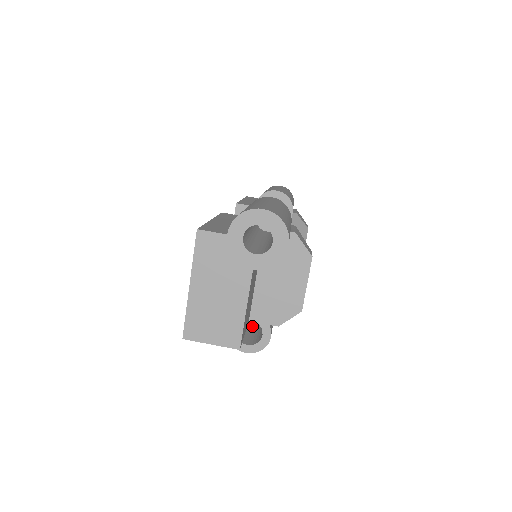
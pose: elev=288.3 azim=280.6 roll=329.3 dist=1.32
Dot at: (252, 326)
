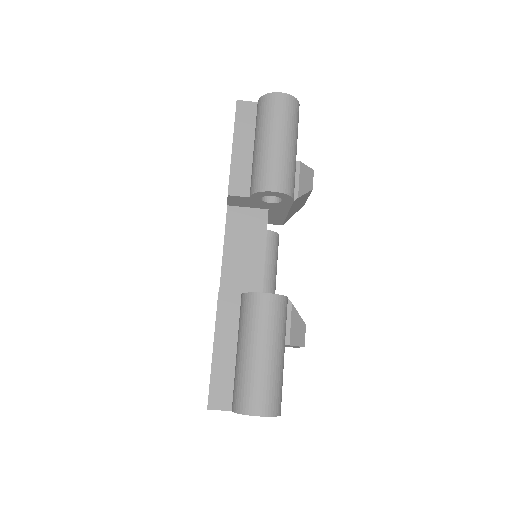
Dot at: occluded
